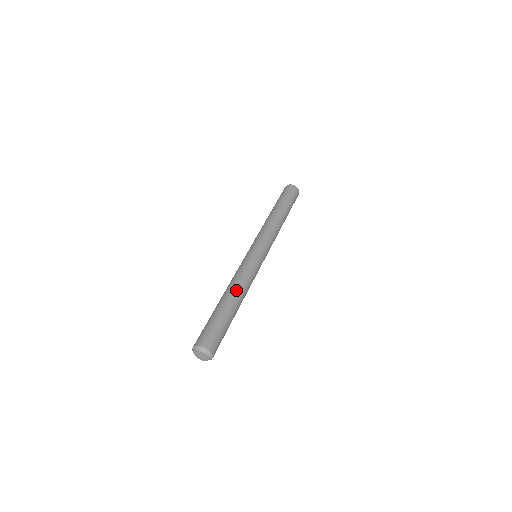
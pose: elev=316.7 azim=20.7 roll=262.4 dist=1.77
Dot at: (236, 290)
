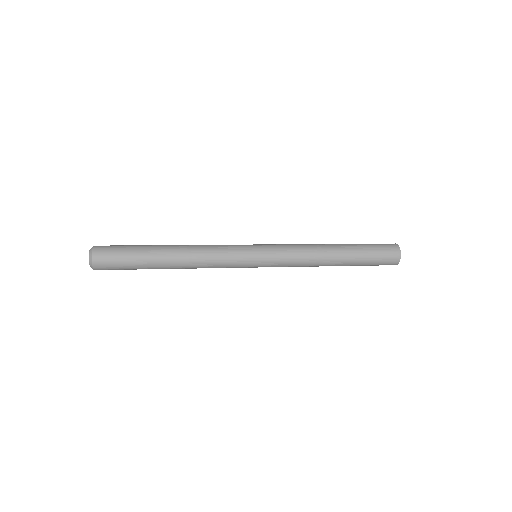
Dot at: (184, 249)
